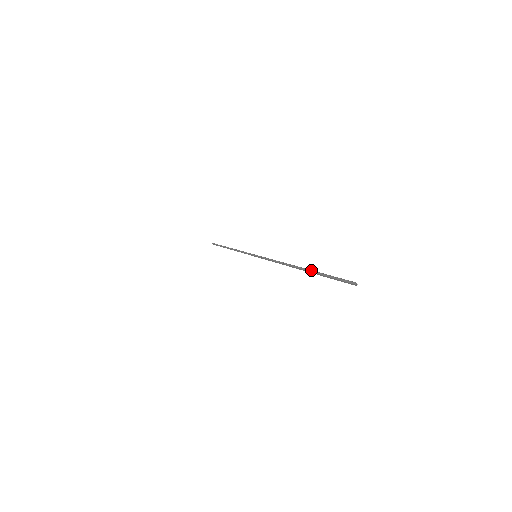
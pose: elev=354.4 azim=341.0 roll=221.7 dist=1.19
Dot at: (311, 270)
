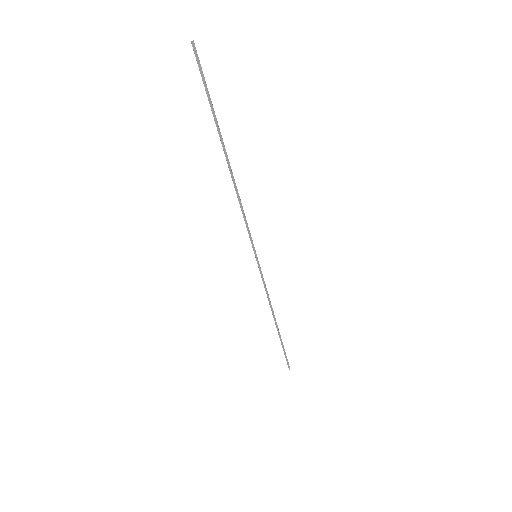
Dot at: occluded
